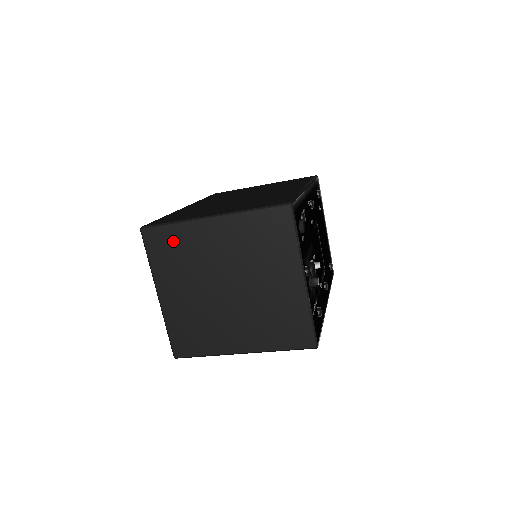
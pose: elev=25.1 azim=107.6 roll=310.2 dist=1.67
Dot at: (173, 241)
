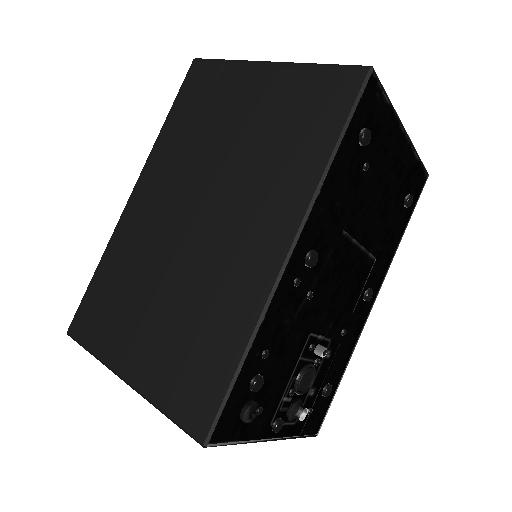
Dot at: occluded
